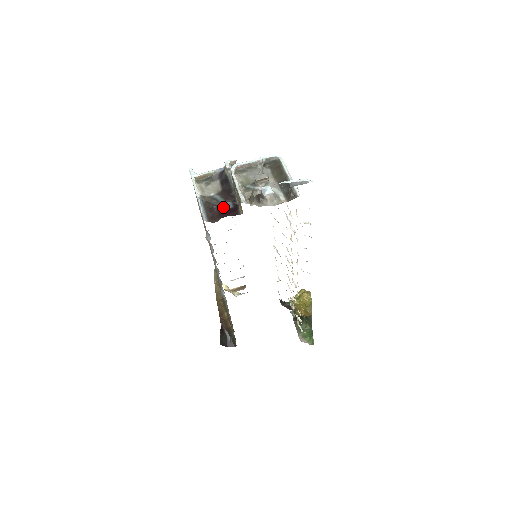
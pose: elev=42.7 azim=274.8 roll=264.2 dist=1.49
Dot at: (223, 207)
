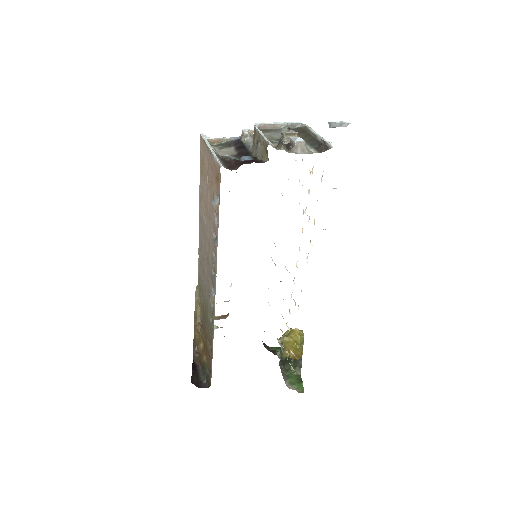
Dot at: (243, 159)
